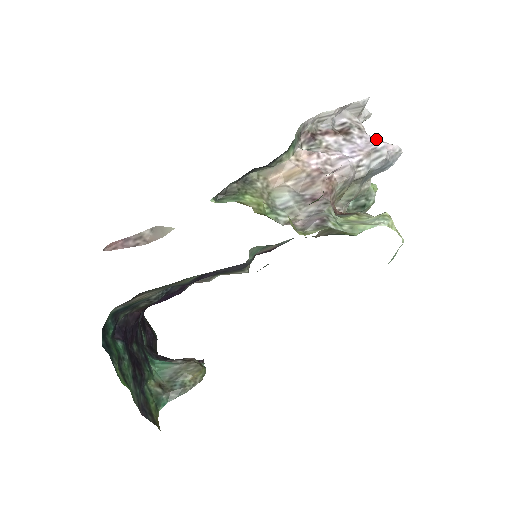
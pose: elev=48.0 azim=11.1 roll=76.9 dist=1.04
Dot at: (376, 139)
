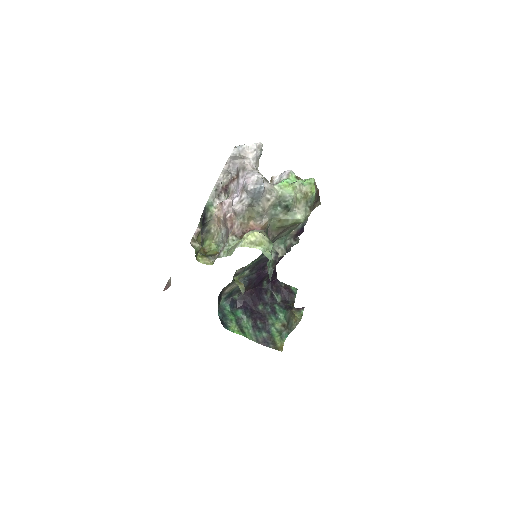
Dot at: (245, 176)
